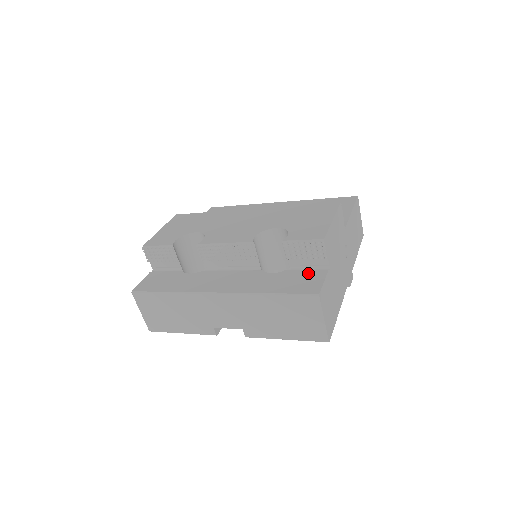
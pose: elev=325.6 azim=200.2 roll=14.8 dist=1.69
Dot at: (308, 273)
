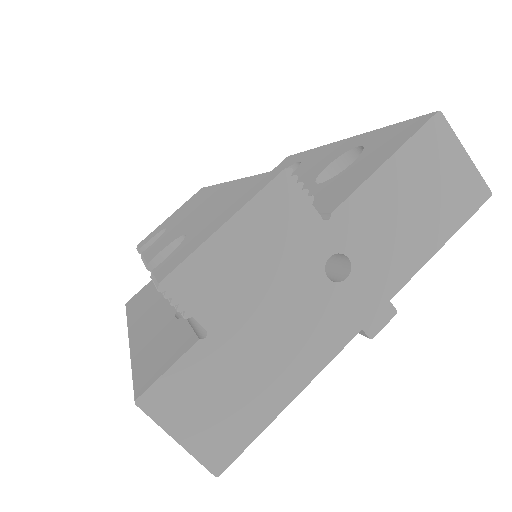
Dot at: (183, 336)
